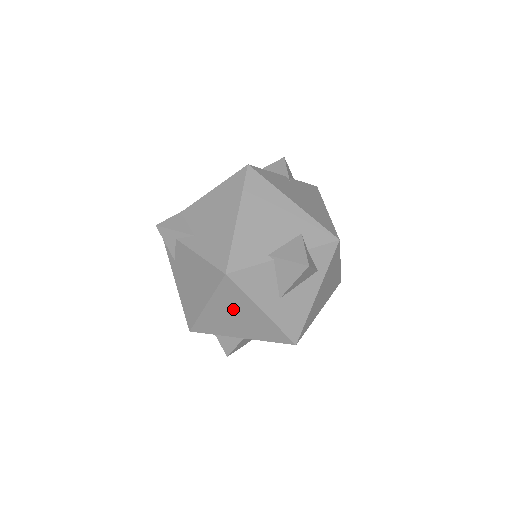
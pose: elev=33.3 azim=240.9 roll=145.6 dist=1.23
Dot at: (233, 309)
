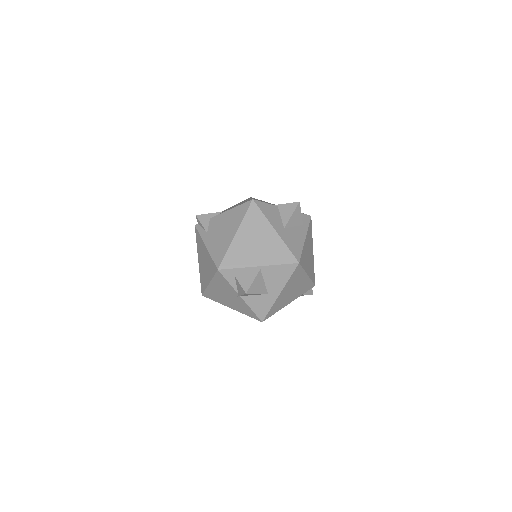
Dot at: (255, 233)
